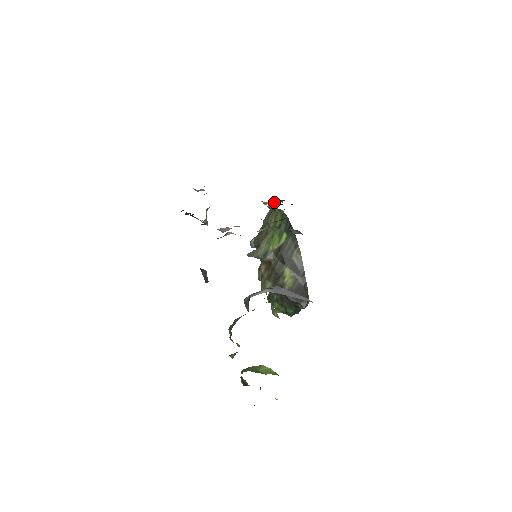
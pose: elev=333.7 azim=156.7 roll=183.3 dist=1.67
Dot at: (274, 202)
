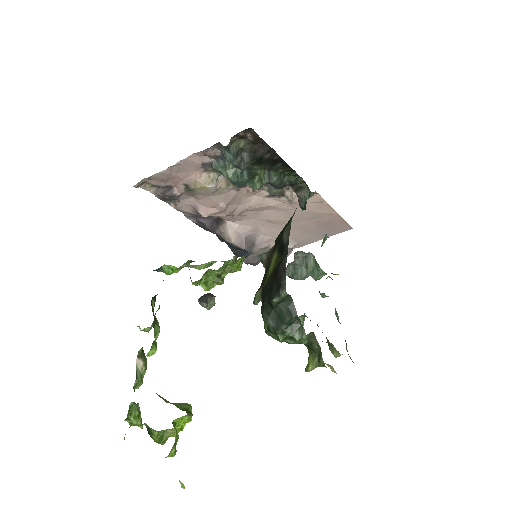
Dot at: (294, 191)
